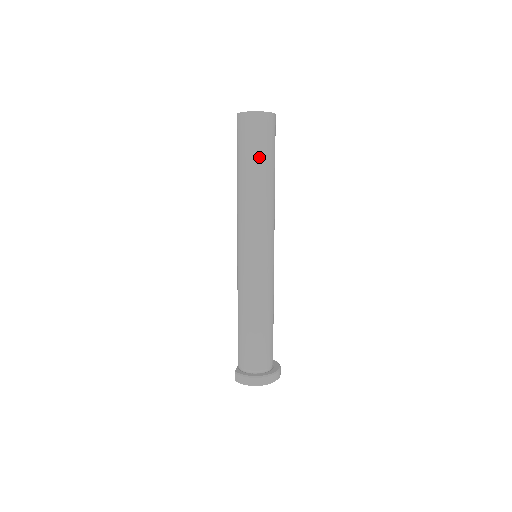
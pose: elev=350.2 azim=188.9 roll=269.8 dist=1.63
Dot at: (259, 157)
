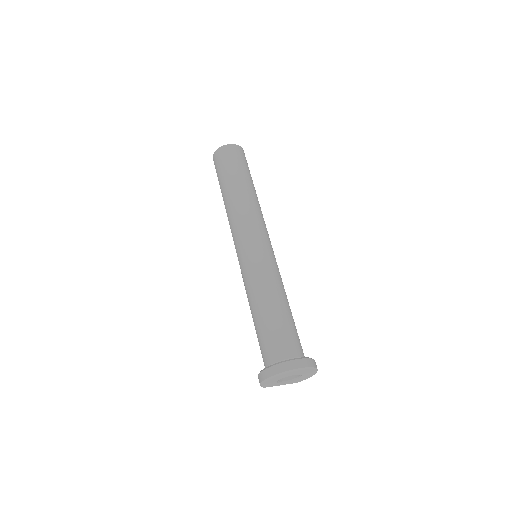
Dot at: (223, 178)
